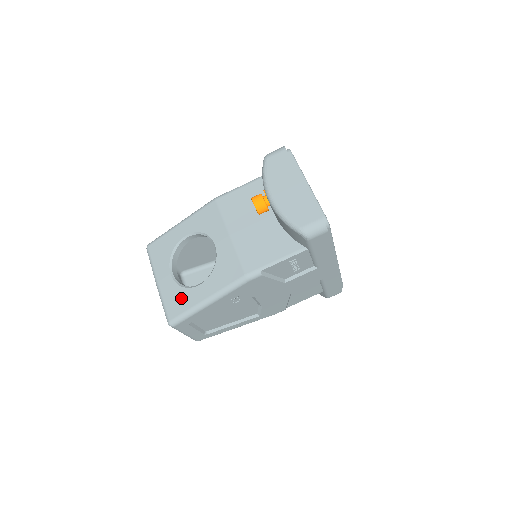
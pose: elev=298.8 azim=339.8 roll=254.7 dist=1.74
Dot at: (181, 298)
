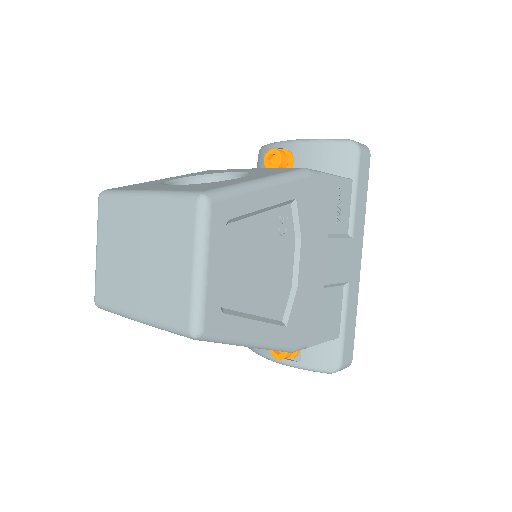
Dot at: (211, 184)
